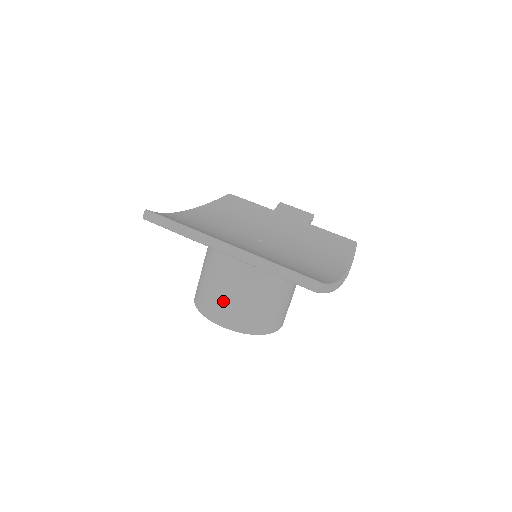
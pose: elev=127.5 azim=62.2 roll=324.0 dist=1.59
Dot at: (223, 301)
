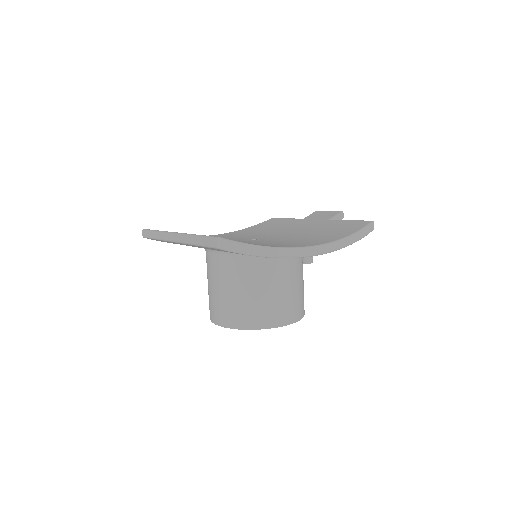
Dot at: (213, 299)
